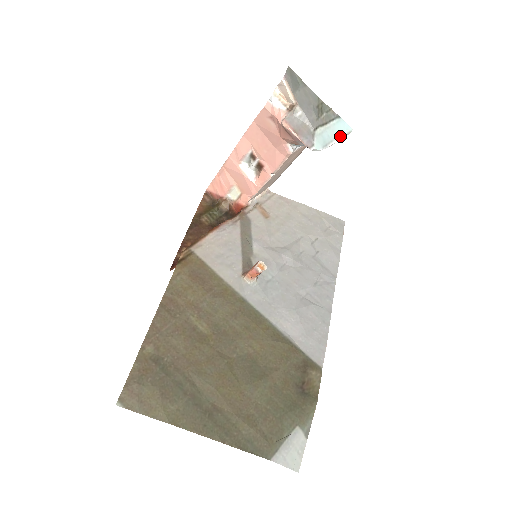
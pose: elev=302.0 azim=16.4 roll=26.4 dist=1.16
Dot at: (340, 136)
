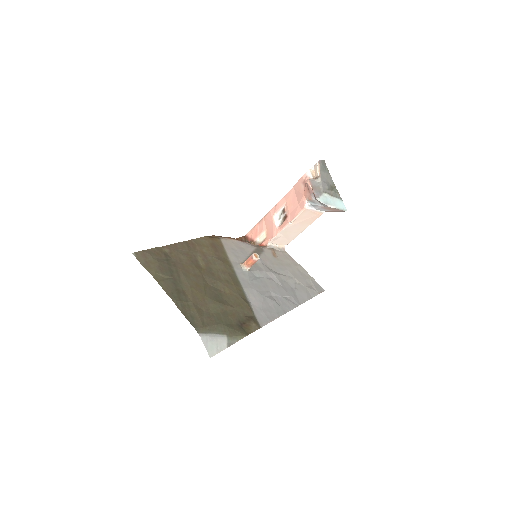
Dot at: (338, 207)
